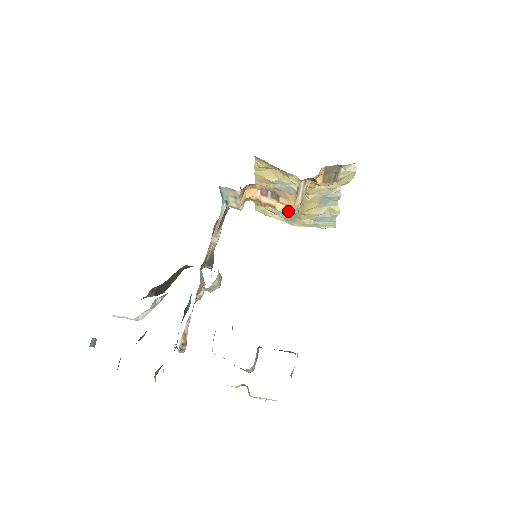
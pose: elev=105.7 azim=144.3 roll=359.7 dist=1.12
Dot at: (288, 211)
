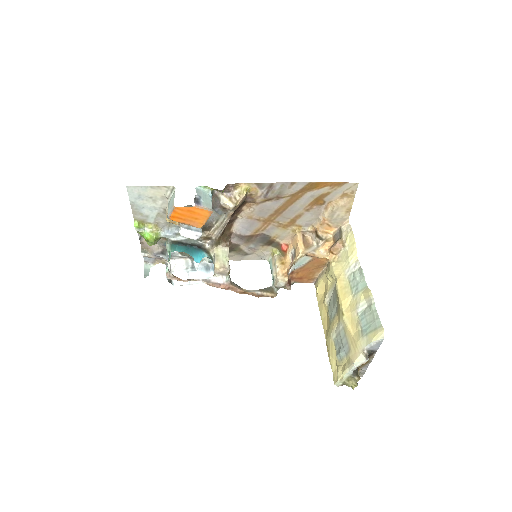
Dot at: (299, 257)
